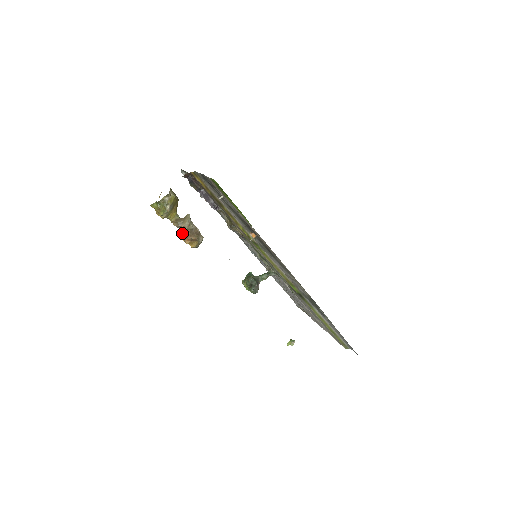
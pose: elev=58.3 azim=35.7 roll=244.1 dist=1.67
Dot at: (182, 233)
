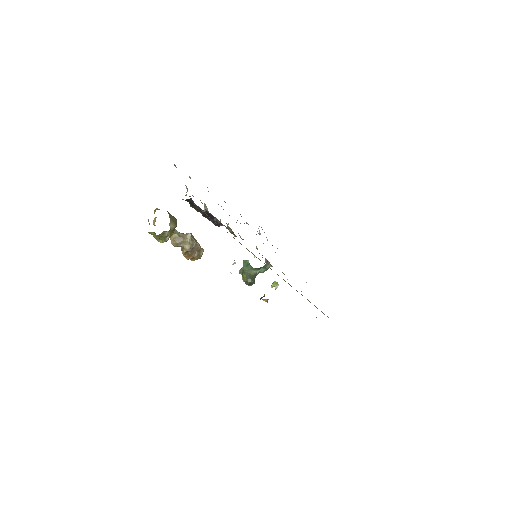
Dot at: (182, 253)
